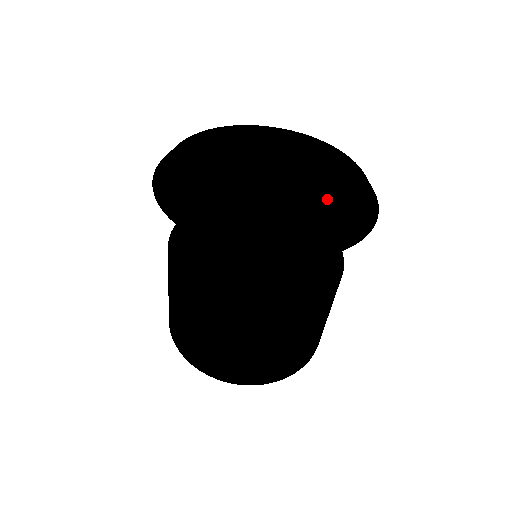
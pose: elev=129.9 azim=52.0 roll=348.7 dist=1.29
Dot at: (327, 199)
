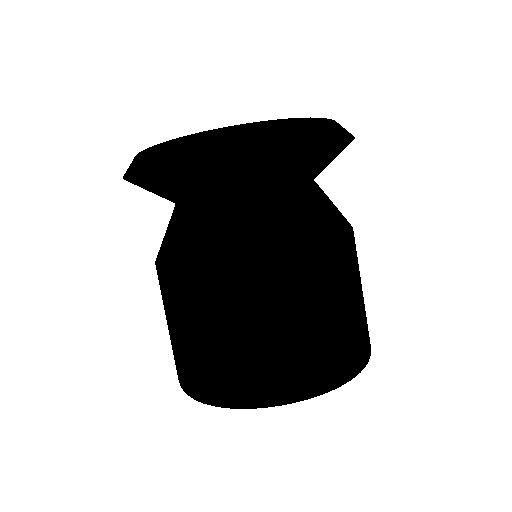
Dot at: occluded
